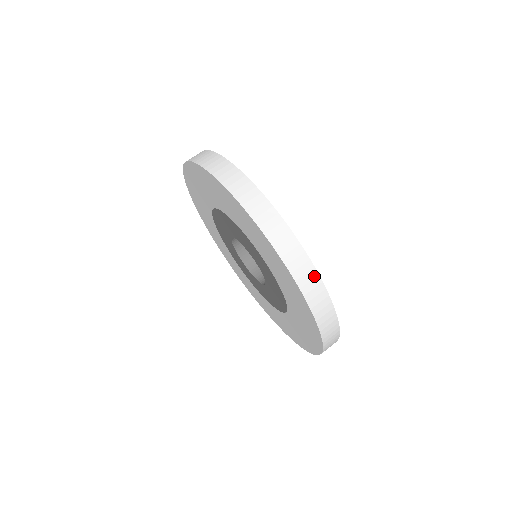
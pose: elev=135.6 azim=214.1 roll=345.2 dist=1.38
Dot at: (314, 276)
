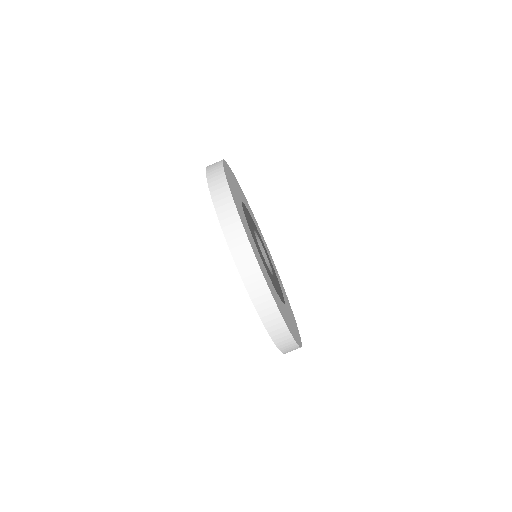
Dot at: (295, 347)
